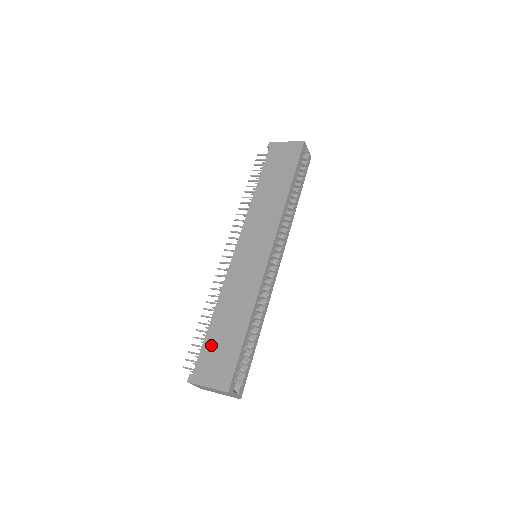
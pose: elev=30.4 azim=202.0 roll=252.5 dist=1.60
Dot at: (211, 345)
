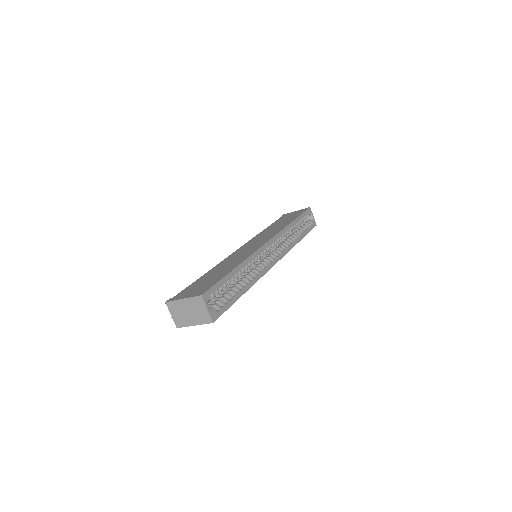
Dot at: (197, 283)
